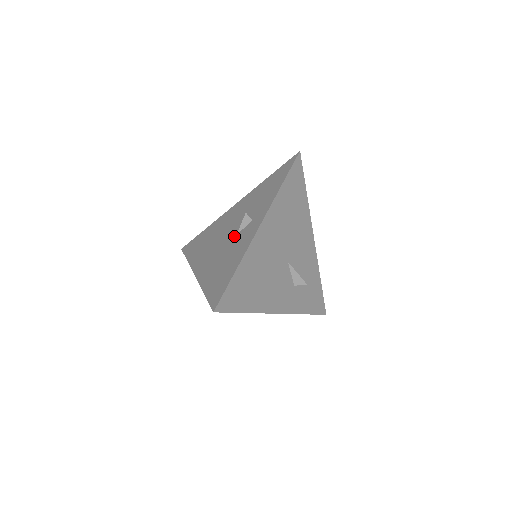
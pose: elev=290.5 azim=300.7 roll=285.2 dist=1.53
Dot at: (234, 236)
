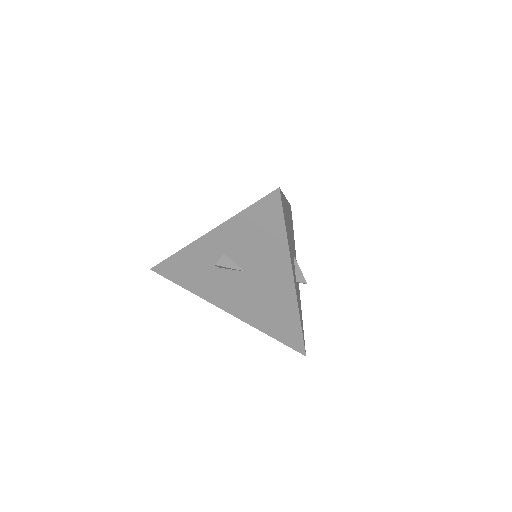
Dot at: occluded
